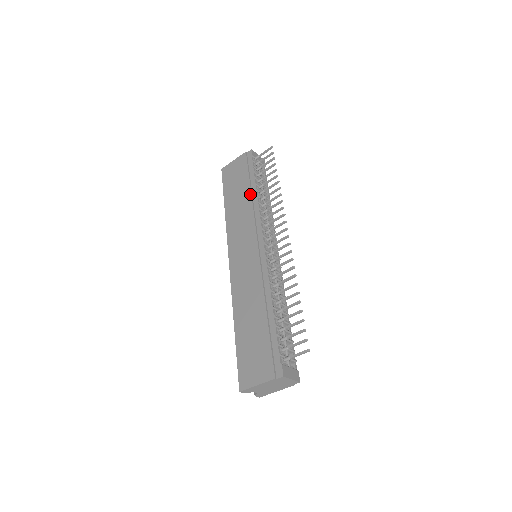
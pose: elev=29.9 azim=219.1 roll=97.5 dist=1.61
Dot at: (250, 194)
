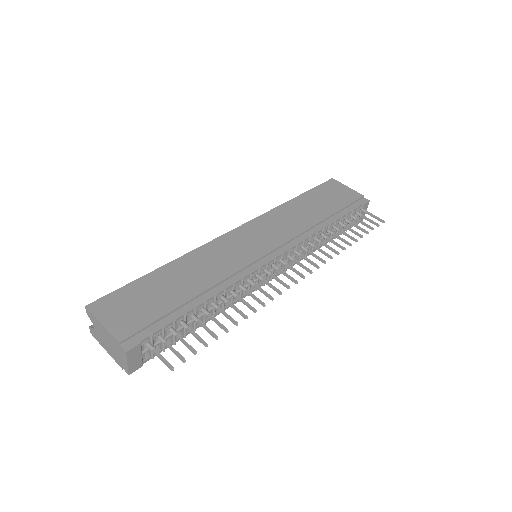
Dot at: (322, 219)
